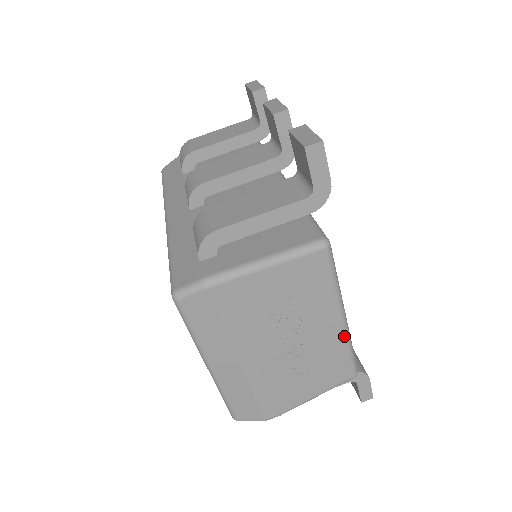
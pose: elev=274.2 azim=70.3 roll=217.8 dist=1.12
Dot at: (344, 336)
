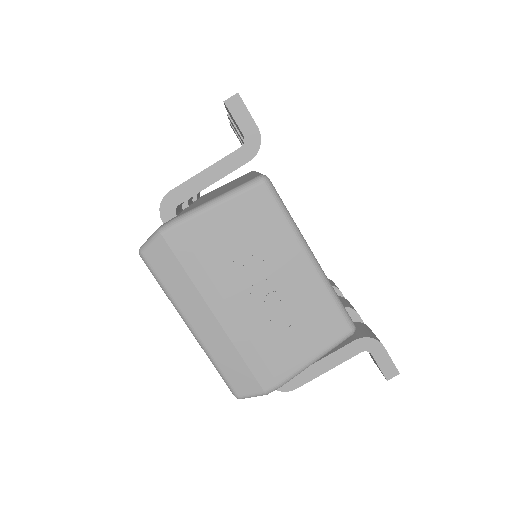
Dot at: (319, 279)
